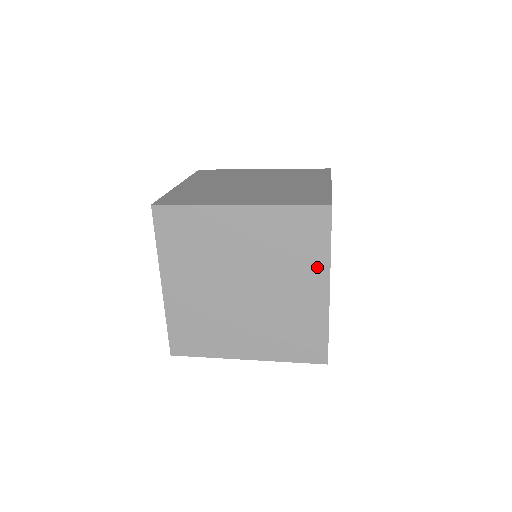
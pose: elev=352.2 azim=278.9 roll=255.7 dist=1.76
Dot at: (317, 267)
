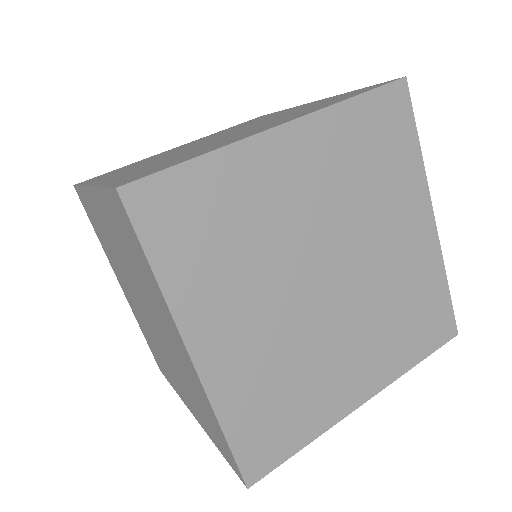
Dot at: (412, 187)
